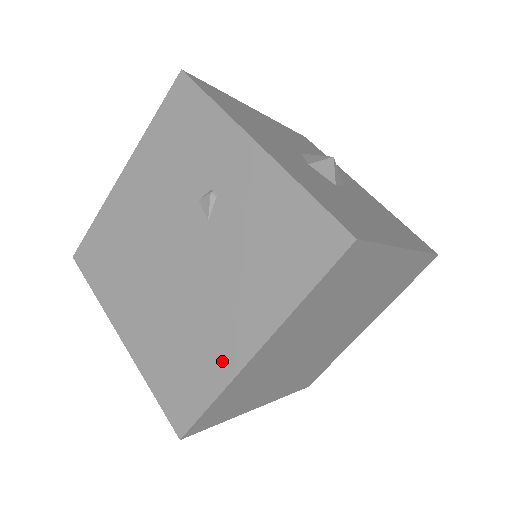
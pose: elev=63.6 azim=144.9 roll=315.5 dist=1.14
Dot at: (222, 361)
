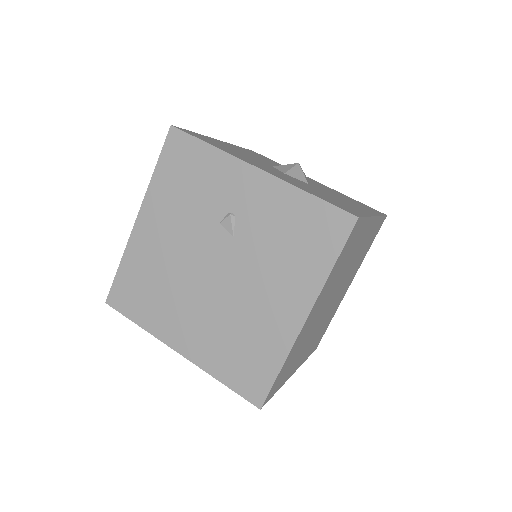
Dot at: (279, 337)
